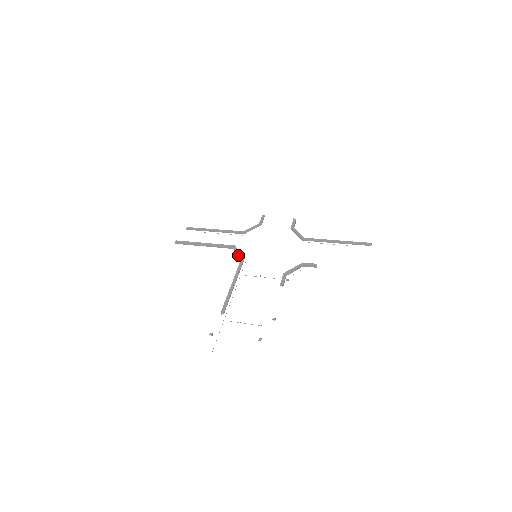
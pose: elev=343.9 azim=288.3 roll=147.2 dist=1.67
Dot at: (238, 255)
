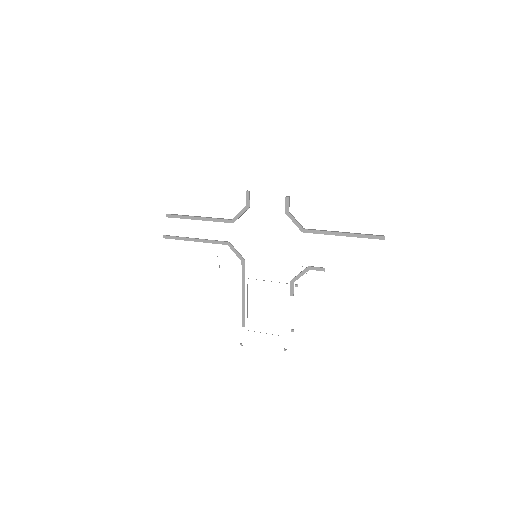
Dot at: (236, 255)
